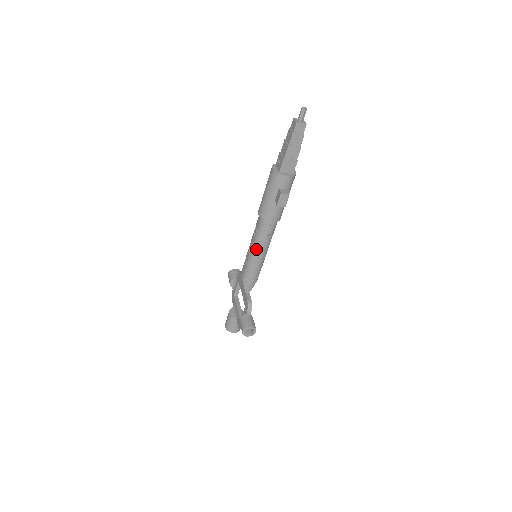
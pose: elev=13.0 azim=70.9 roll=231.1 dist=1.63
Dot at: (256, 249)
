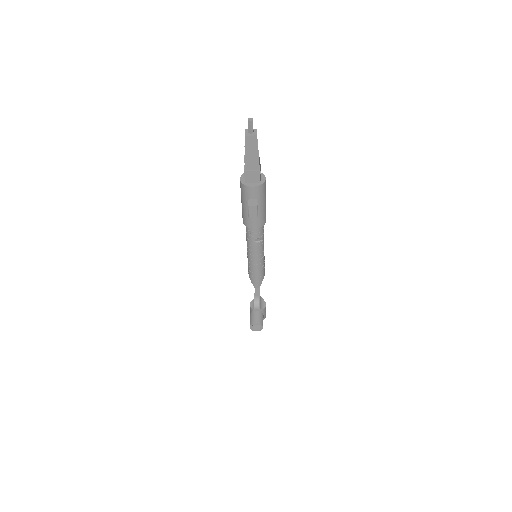
Dot at: (250, 252)
